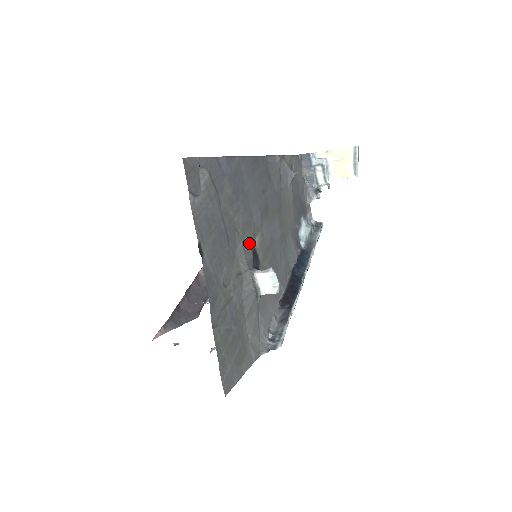
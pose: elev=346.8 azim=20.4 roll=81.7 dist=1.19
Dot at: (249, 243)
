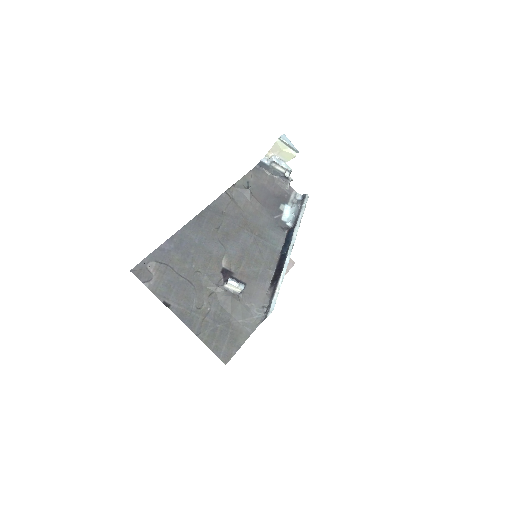
Dot at: (215, 270)
